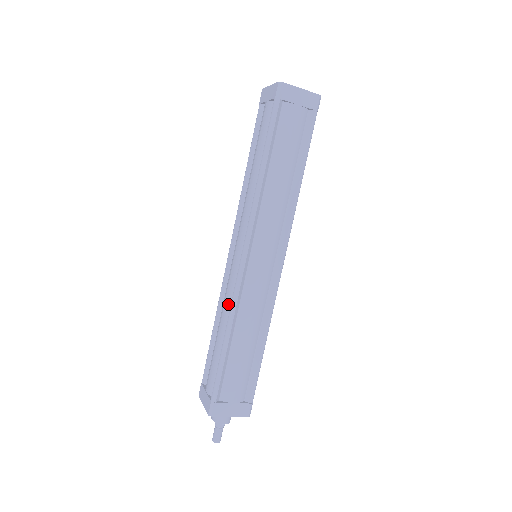
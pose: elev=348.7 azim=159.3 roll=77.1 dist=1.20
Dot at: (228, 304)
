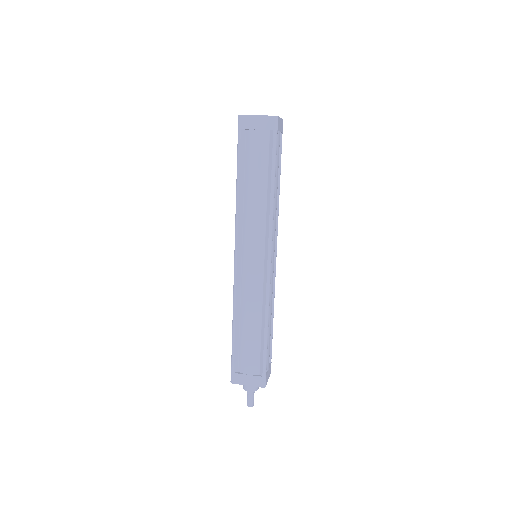
Dot at: (257, 301)
